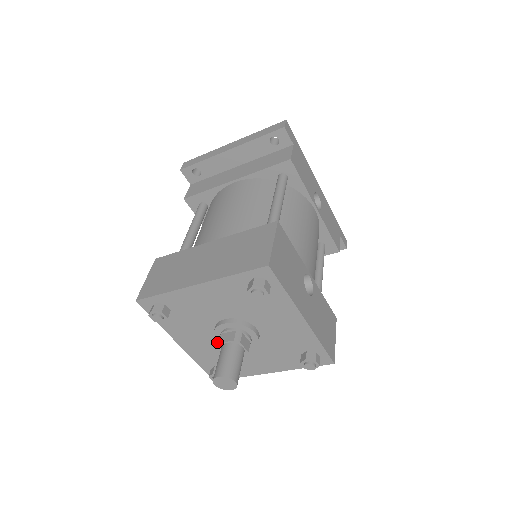
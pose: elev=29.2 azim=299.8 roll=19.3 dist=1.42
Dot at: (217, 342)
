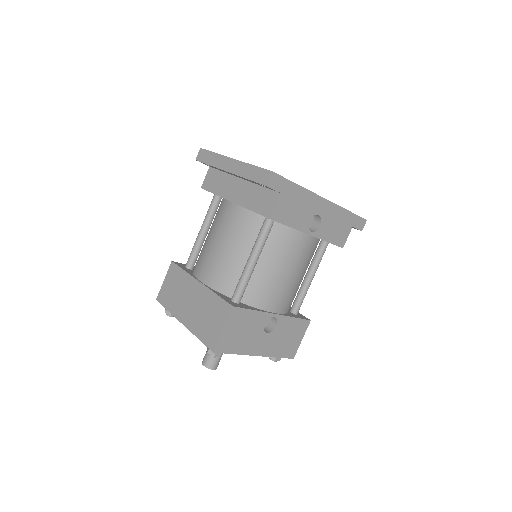
Dot at: occluded
